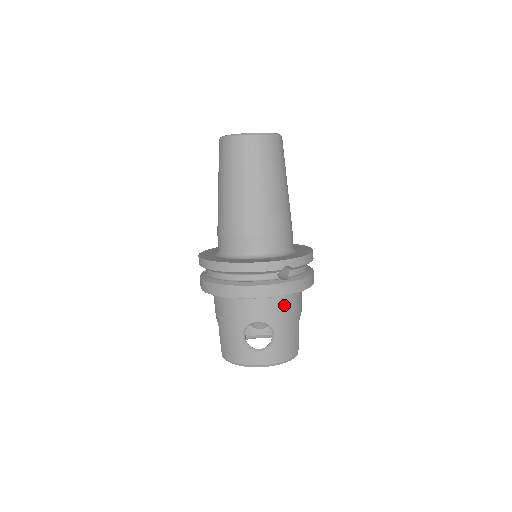
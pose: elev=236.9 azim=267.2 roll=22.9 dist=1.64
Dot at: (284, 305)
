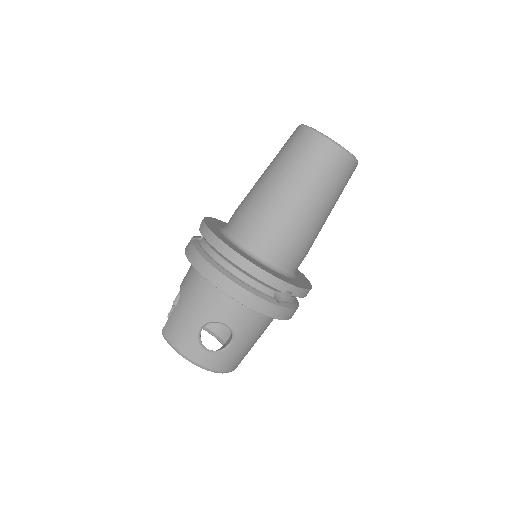
Dot at: (259, 322)
